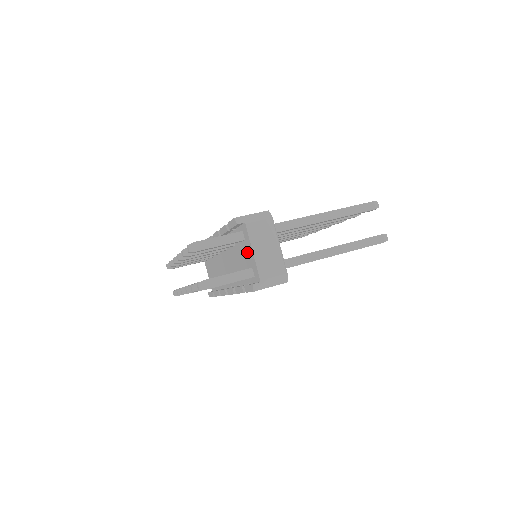
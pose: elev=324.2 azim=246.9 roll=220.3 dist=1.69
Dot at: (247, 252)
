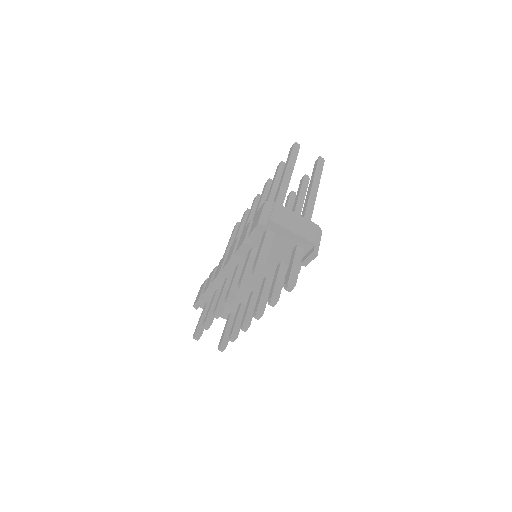
Dot at: (283, 239)
